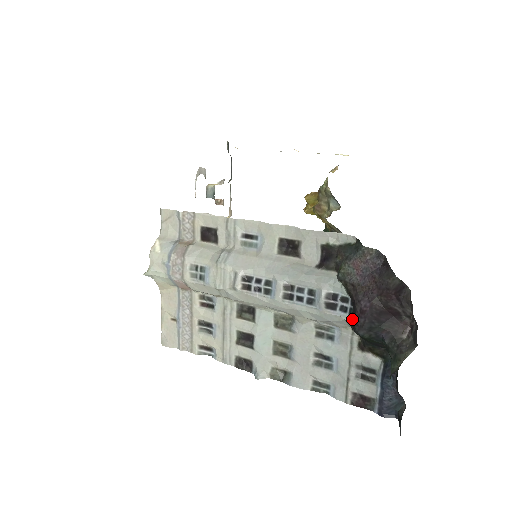
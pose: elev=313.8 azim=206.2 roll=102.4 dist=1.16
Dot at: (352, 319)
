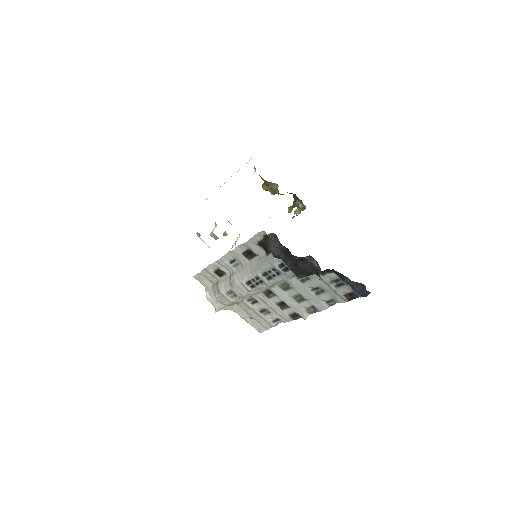
Dot at: occluded
